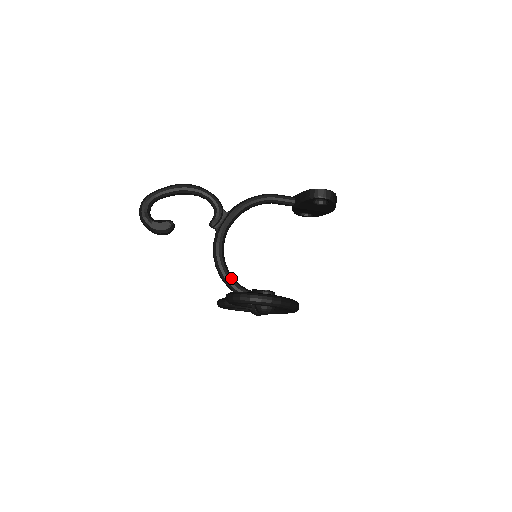
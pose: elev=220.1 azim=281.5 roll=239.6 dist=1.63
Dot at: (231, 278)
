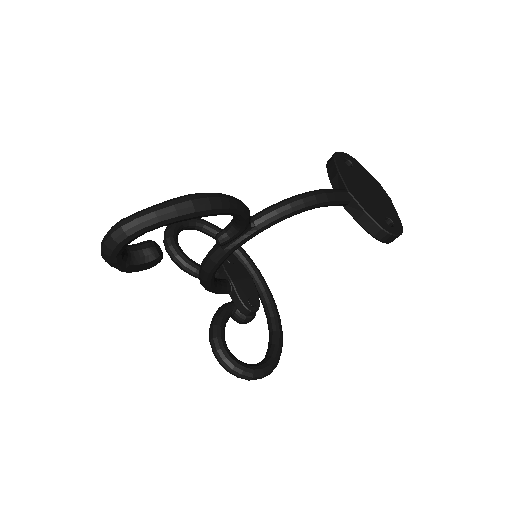
Dot at: (215, 287)
